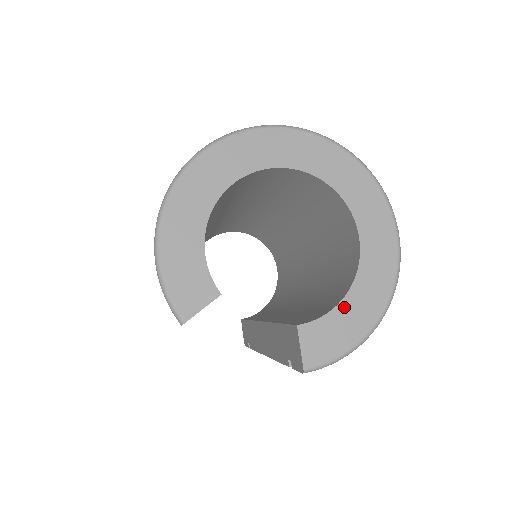
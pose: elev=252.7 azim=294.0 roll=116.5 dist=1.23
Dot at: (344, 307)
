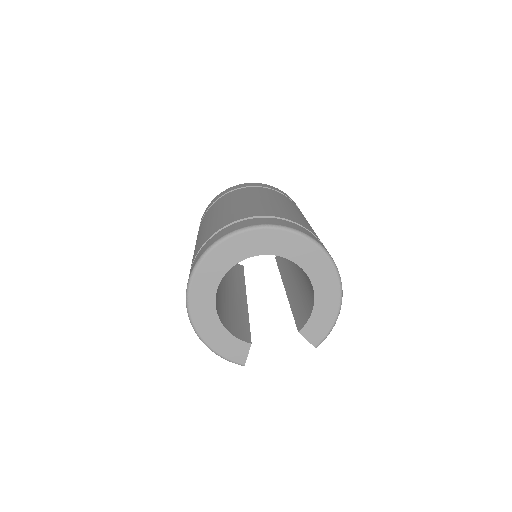
Dot at: (317, 308)
